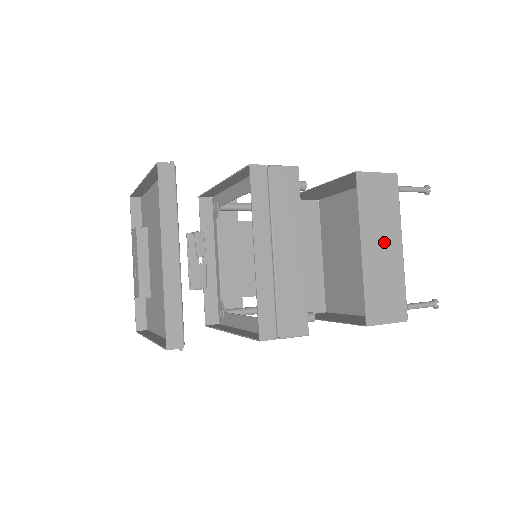
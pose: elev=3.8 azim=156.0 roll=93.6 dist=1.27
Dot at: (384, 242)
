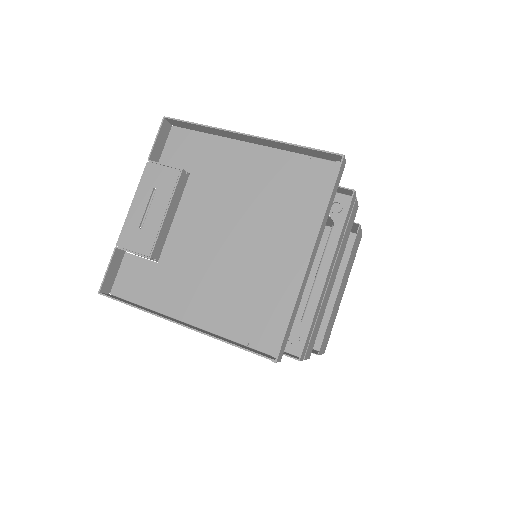
Dot at: (343, 287)
